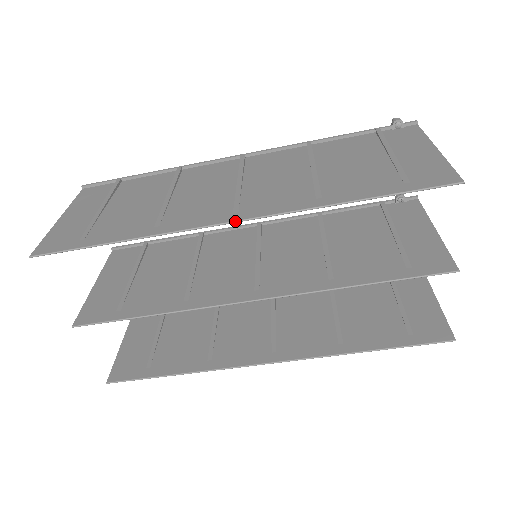
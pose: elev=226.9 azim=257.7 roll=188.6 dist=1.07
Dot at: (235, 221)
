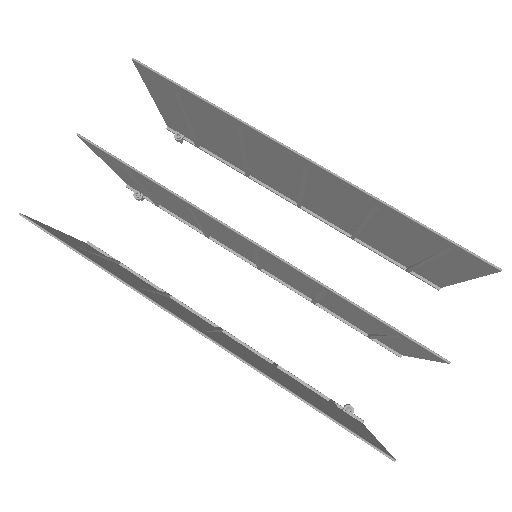
Dot at: (310, 159)
